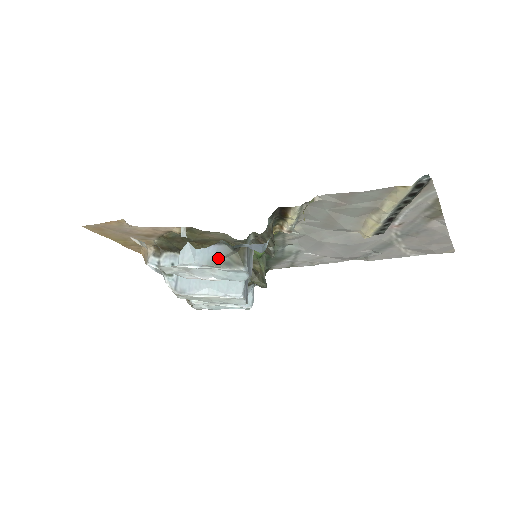
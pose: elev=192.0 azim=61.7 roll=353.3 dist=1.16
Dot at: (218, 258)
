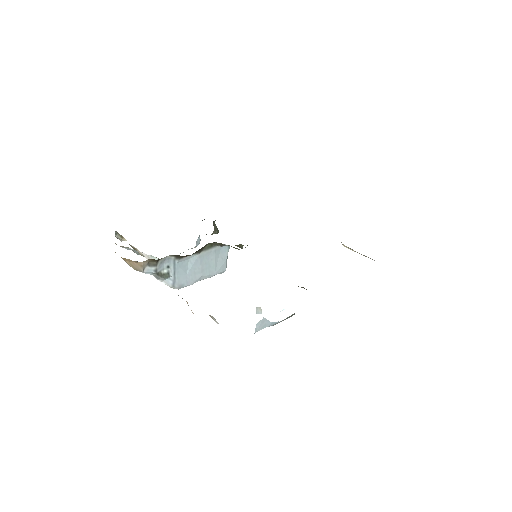
Dot at: occluded
